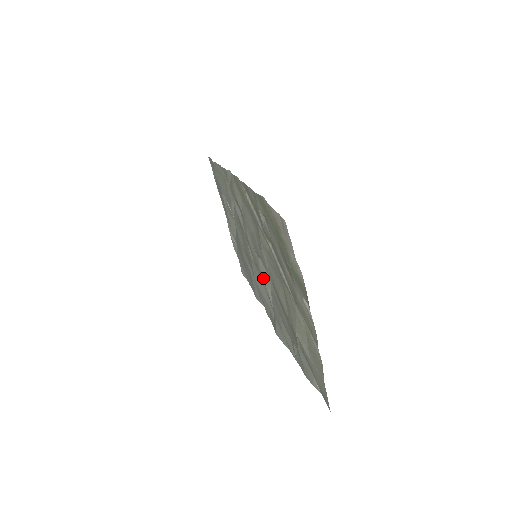
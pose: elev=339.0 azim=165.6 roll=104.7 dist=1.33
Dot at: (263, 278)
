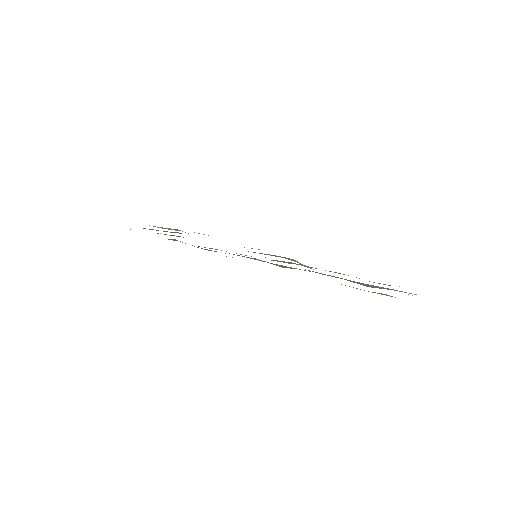
Dot at: occluded
